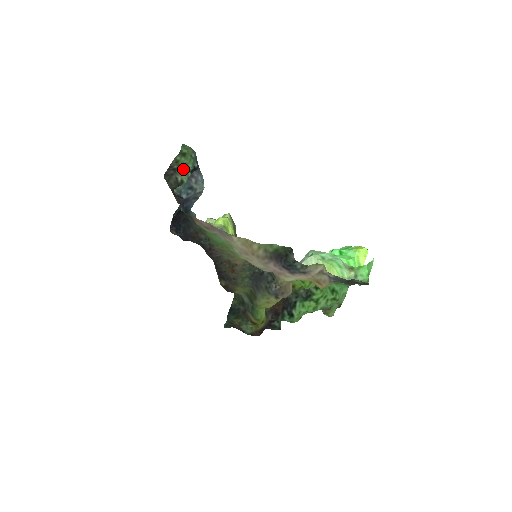
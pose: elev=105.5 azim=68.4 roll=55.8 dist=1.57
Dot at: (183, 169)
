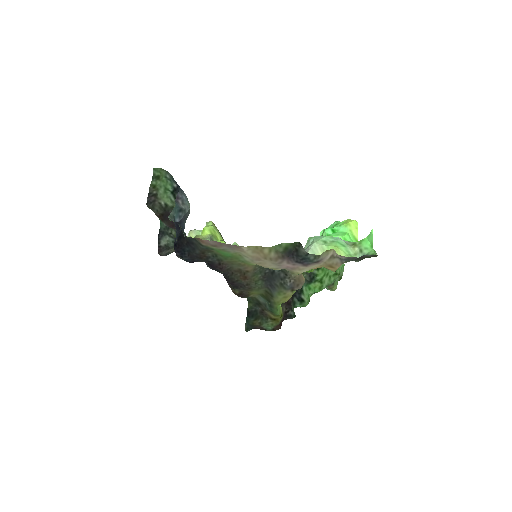
Dot at: (163, 192)
